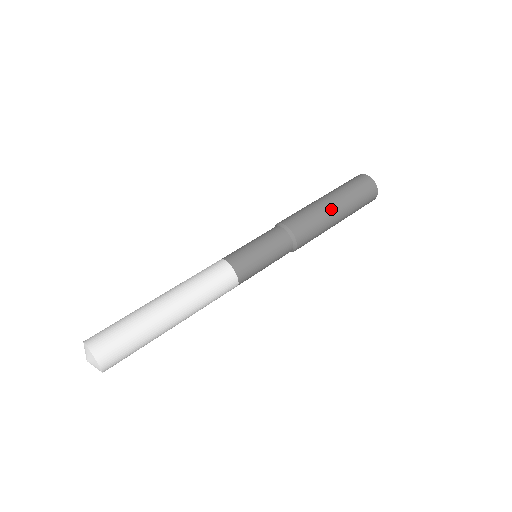
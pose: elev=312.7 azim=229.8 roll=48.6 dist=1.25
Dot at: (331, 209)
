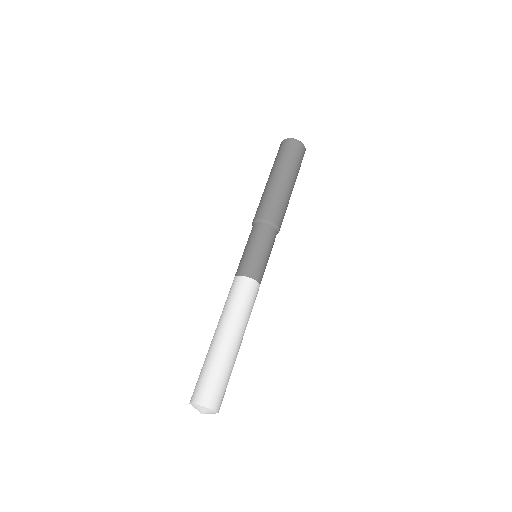
Dot at: (274, 182)
